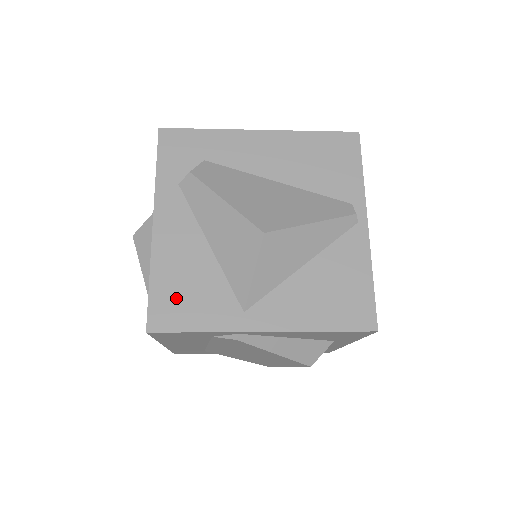
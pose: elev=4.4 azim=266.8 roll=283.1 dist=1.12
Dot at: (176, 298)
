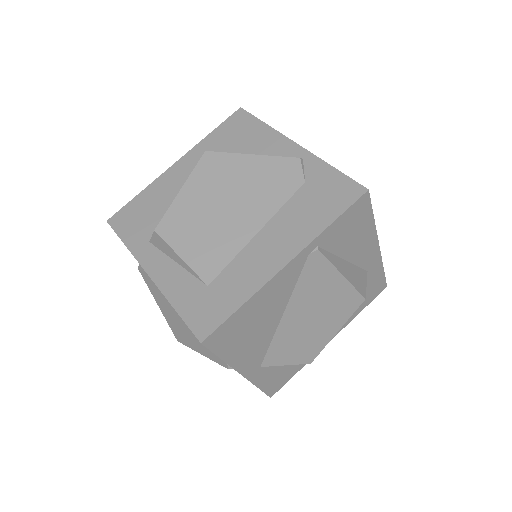
Dot at: occluded
